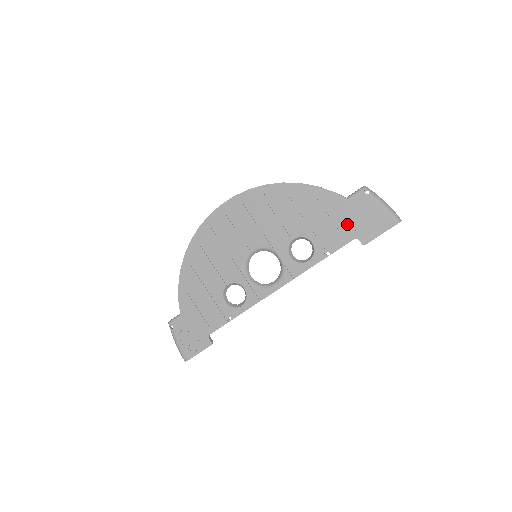
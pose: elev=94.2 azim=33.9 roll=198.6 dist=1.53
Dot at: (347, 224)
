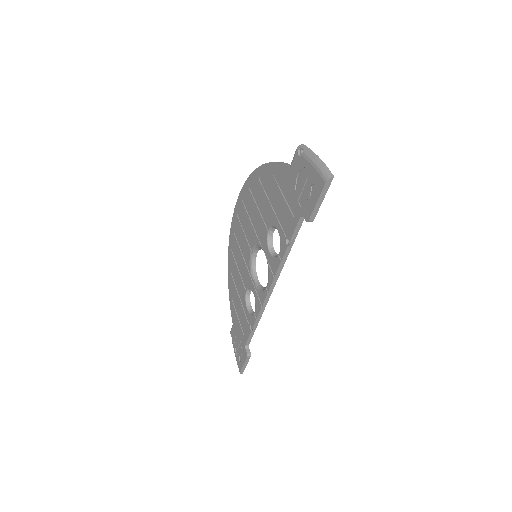
Dot at: (293, 199)
